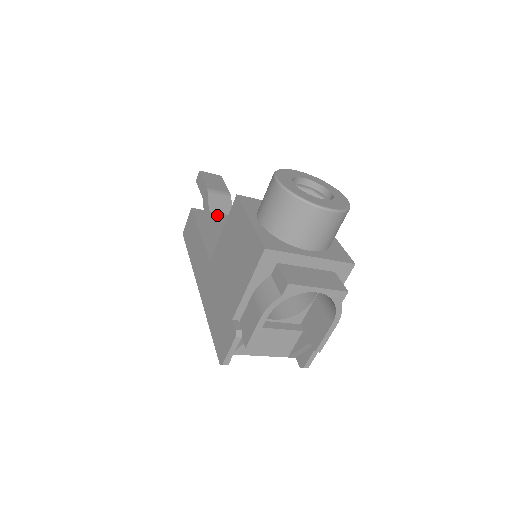
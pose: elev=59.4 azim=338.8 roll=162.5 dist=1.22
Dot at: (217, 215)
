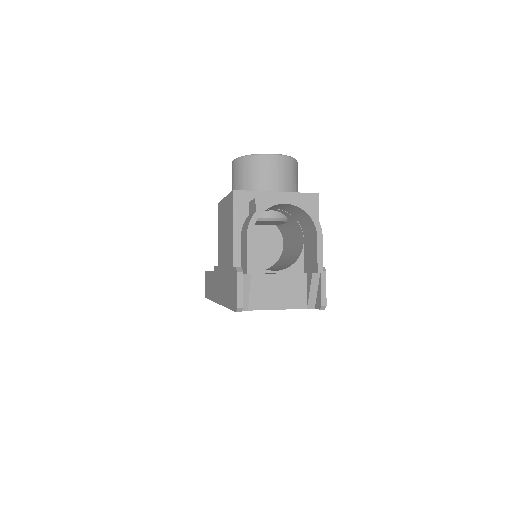
Dot at: occluded
